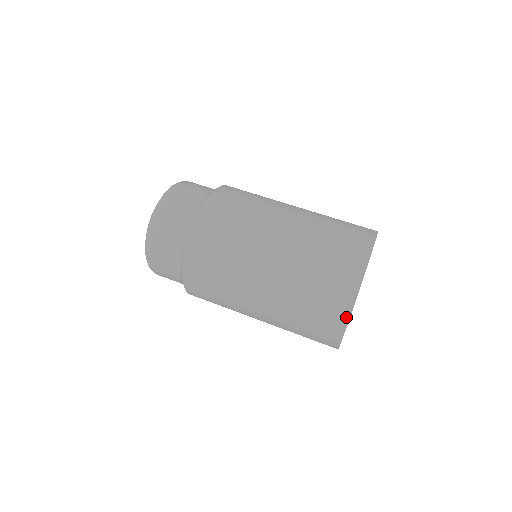
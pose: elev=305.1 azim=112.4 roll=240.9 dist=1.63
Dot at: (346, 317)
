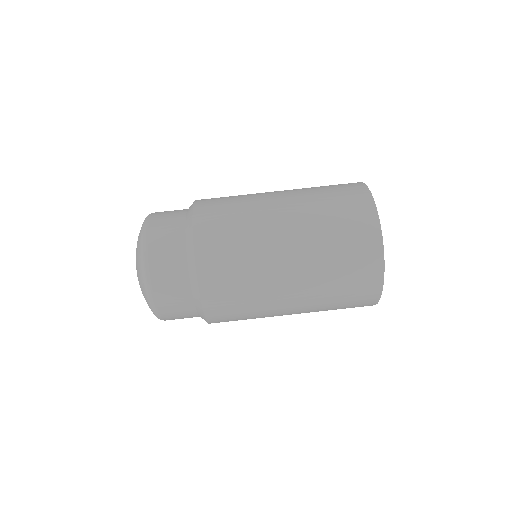
Dot at: (379, 289)
